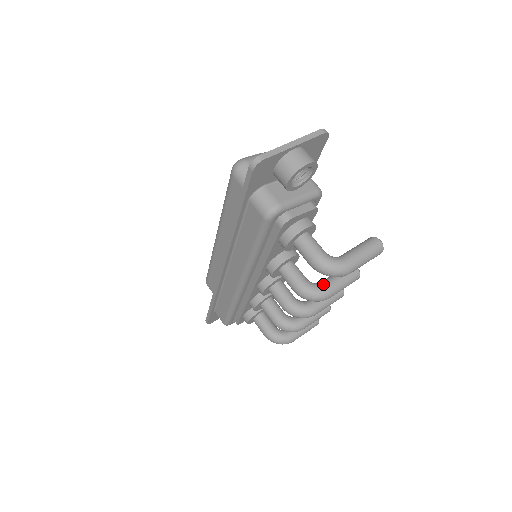
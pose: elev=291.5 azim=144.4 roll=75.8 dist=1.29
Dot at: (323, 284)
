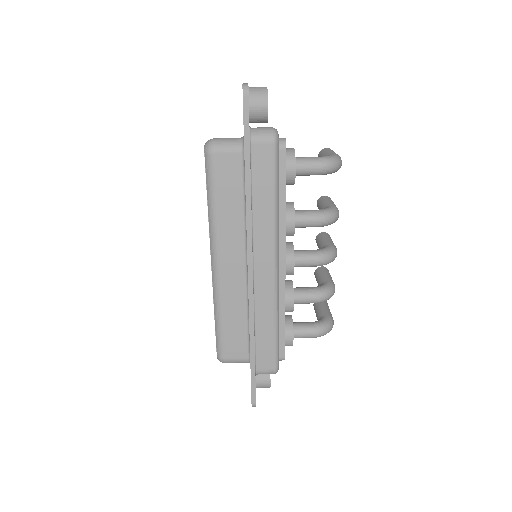
Dot at: (327, 206)
